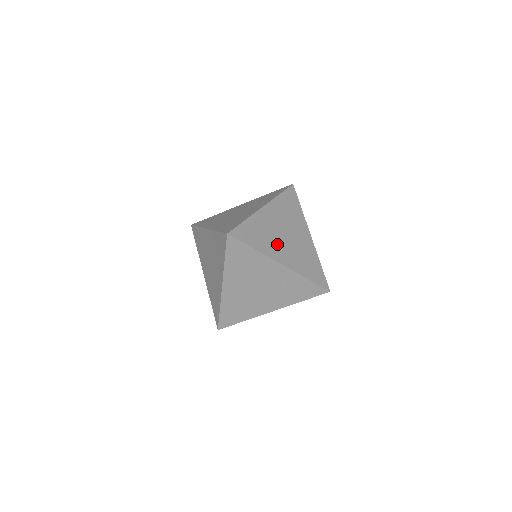
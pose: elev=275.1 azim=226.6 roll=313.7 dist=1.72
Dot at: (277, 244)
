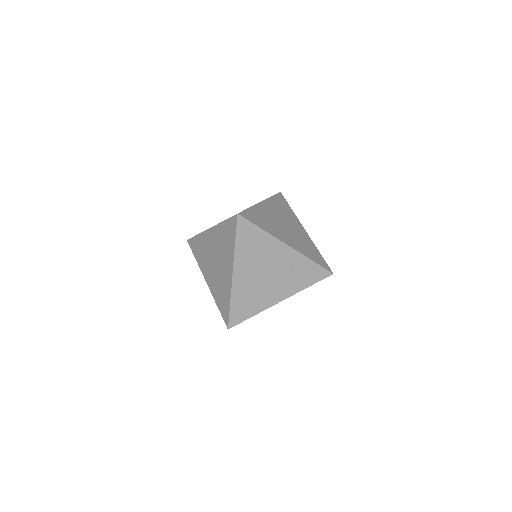
Dot at: (280, 230)
